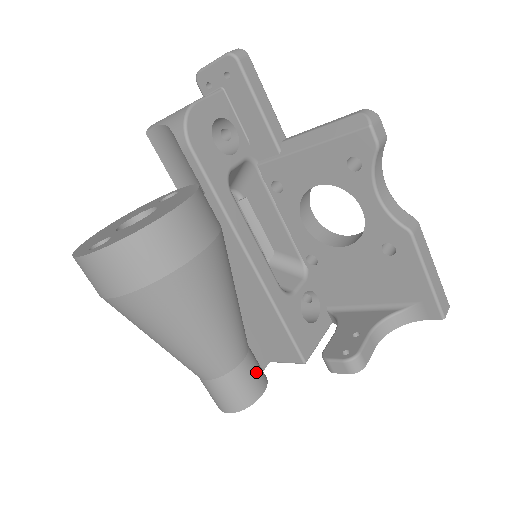
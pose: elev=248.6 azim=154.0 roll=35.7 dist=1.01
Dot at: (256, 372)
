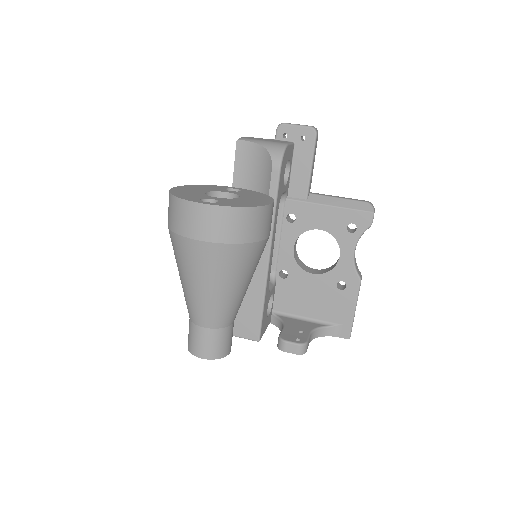
Dot at: (232, 335)
